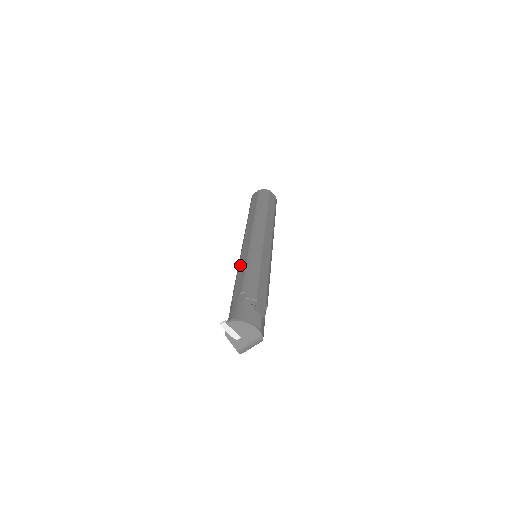
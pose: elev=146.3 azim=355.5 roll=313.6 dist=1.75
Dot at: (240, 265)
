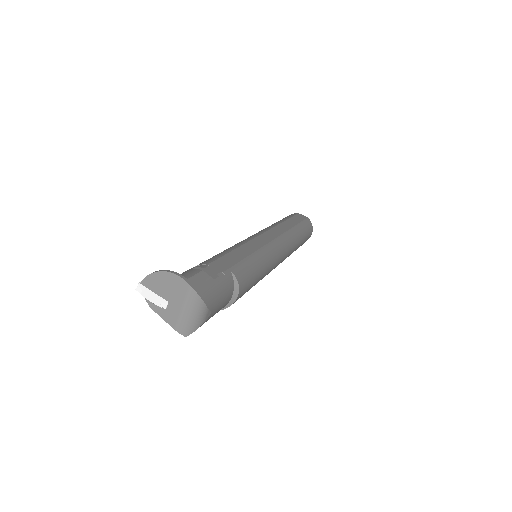
Dot at: occluded
